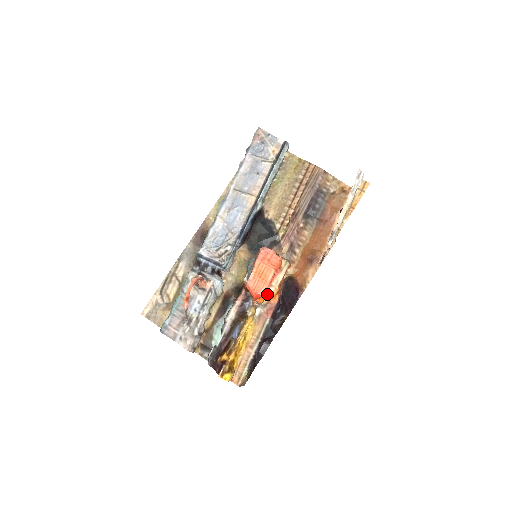
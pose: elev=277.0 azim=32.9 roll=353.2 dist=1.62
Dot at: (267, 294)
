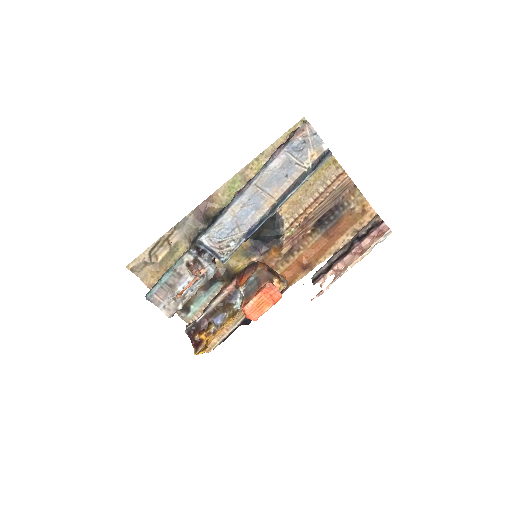
Dot at: occluded
